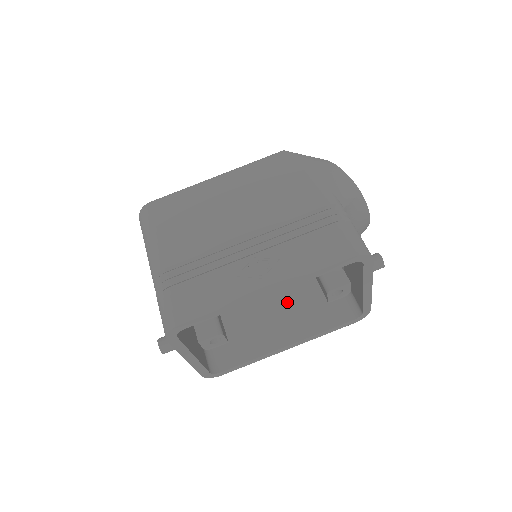
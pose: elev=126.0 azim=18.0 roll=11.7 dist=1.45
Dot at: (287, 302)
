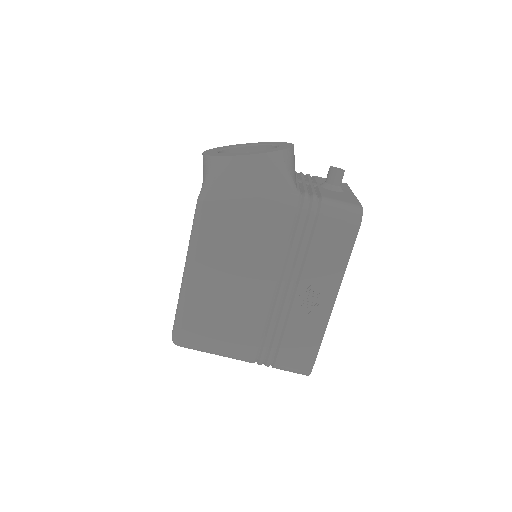
Dot at: occluded
